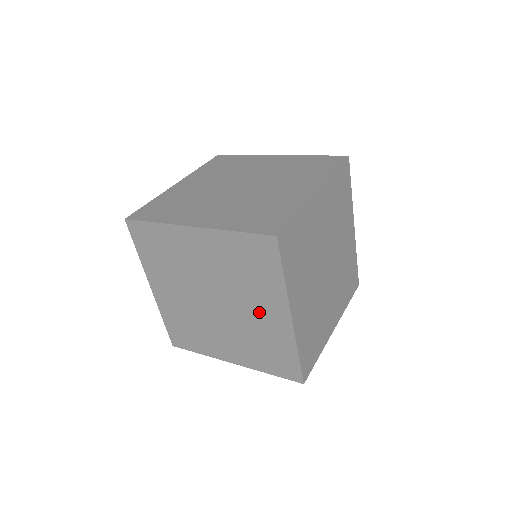
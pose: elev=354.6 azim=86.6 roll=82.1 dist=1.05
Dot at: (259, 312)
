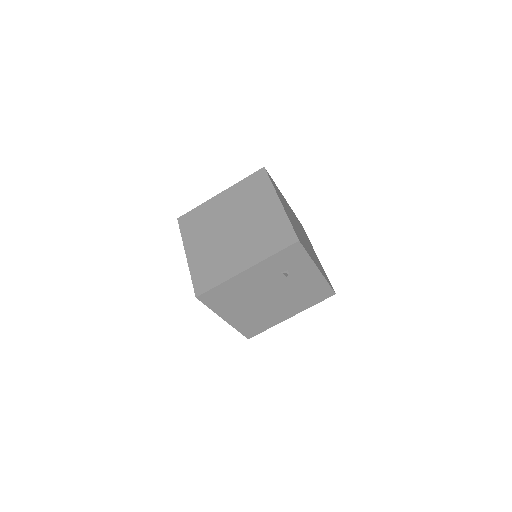
Dot at: (261, 212)
